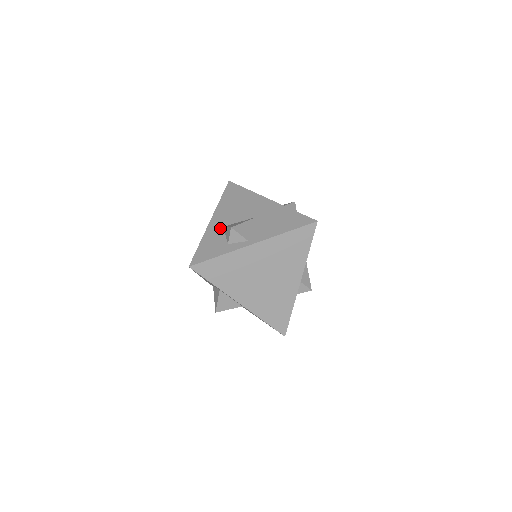
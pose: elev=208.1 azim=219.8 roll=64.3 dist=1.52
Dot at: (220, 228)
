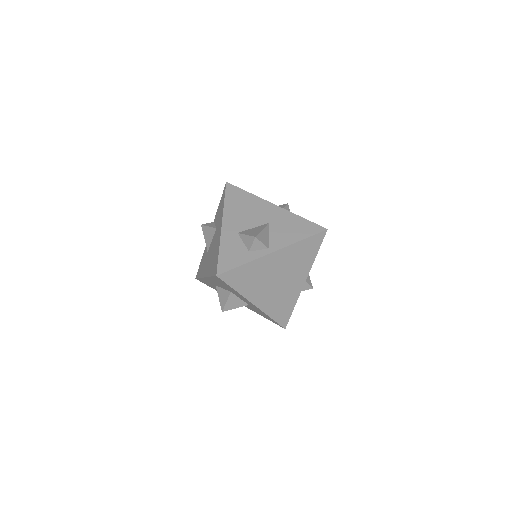
Dot at: (235, 234)
